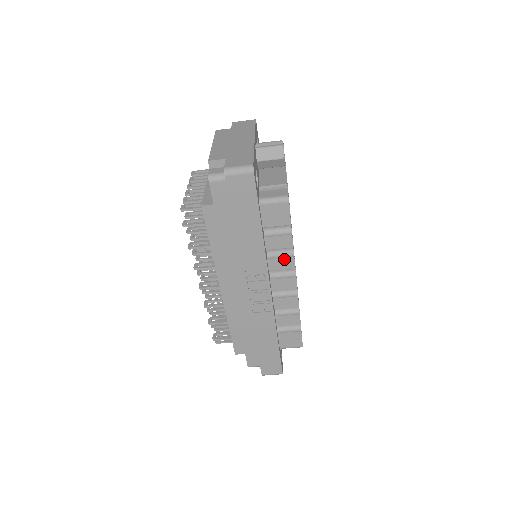
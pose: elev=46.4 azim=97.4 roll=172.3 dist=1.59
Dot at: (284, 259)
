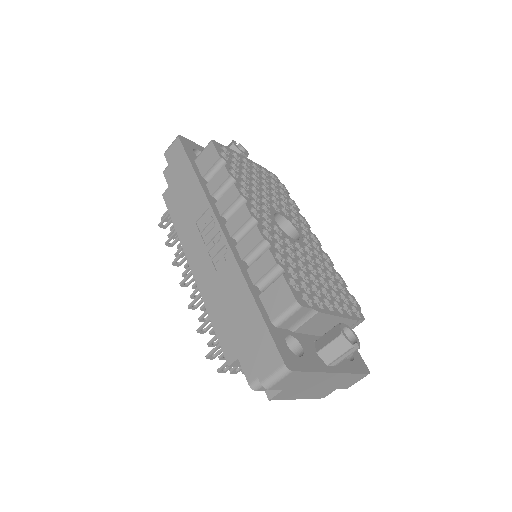
Dot at: (228, 193)
